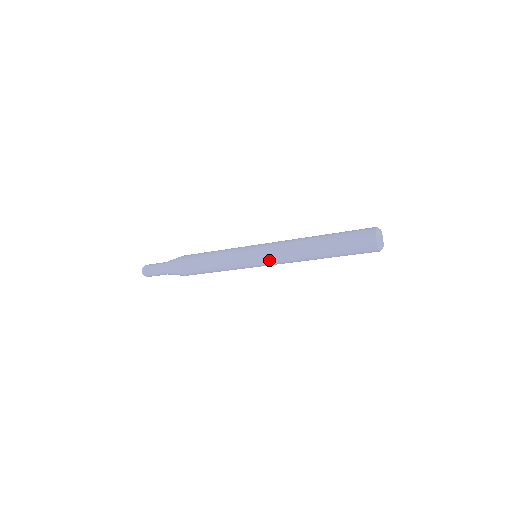
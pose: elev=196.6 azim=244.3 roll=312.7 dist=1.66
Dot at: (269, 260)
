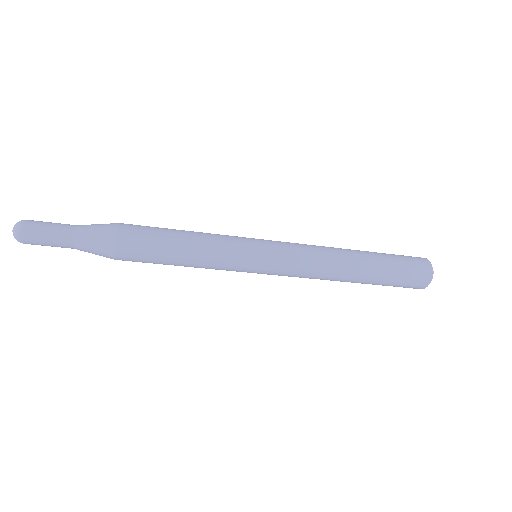
Dot at: (285, 269)
